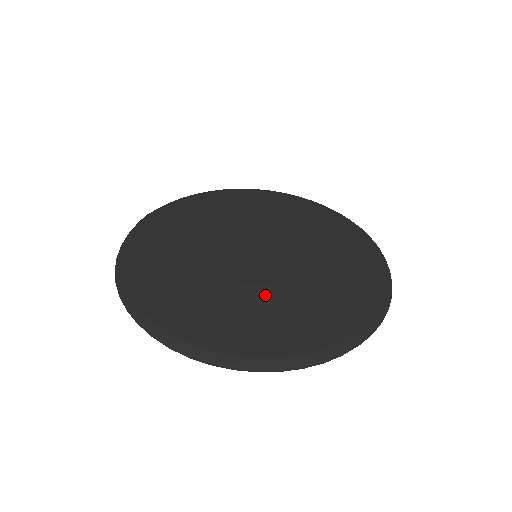
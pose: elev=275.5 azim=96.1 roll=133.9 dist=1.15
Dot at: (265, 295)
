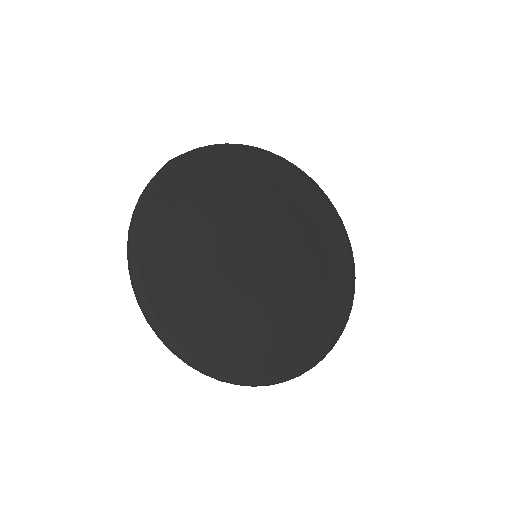
Dot at: (250, 314)
